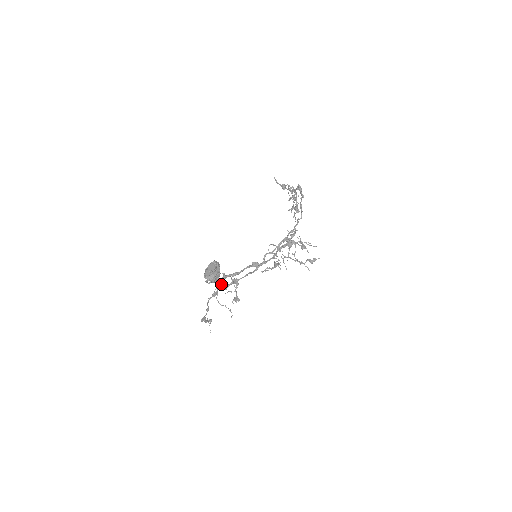
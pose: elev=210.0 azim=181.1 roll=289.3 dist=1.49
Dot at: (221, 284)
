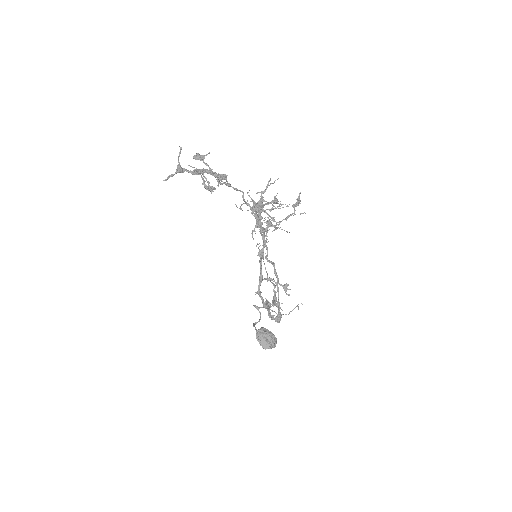
Dot at: occluded
